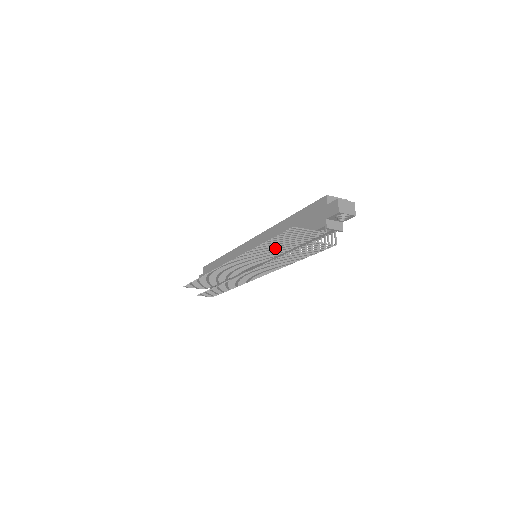
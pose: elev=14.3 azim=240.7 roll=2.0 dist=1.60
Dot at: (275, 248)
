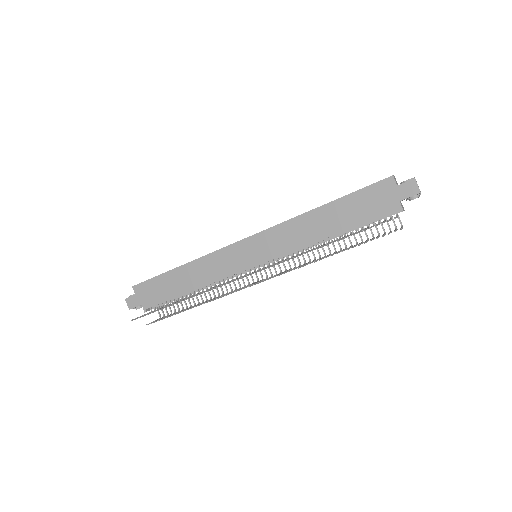
Dot at: occluded
